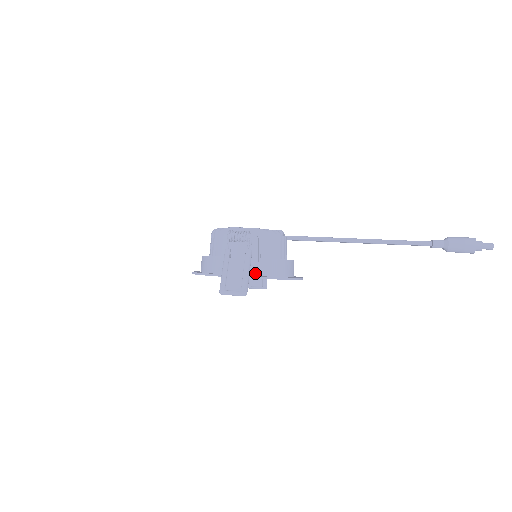
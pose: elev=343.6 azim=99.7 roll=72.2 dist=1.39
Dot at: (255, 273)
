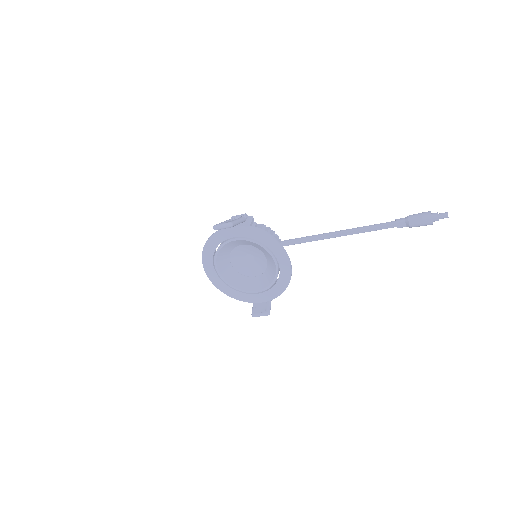
Dot at: (245, 230)
